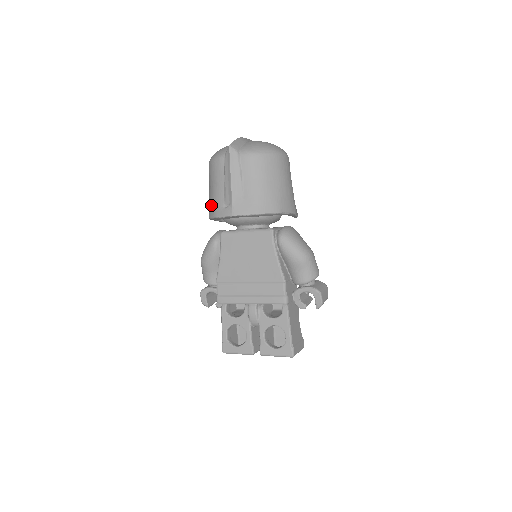
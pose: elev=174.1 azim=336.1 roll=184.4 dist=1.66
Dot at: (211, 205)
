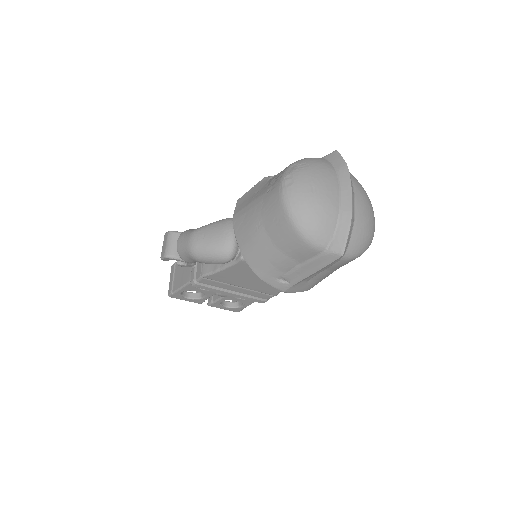
Dot at: (260, 260)
